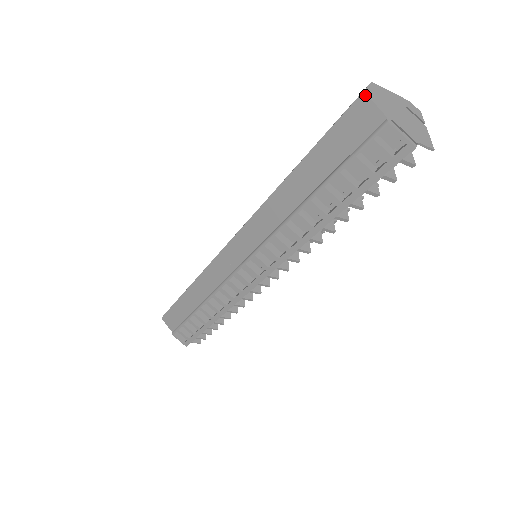
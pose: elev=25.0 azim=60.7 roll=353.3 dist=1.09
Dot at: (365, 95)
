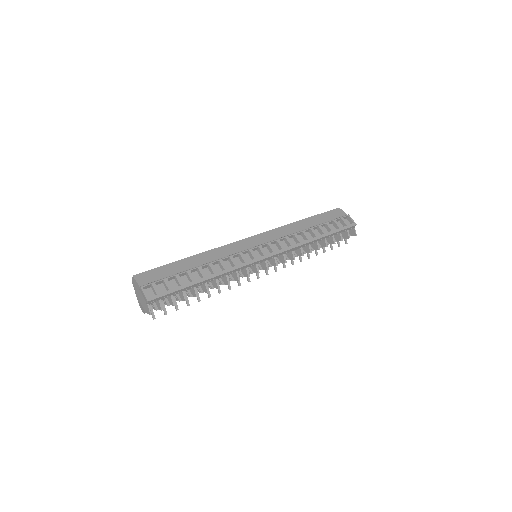
Dot at: occluded
